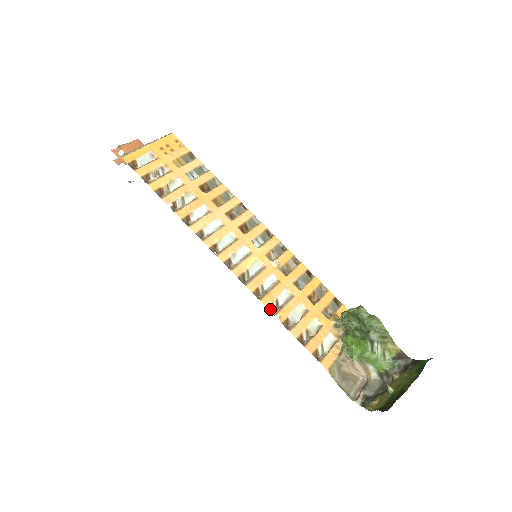
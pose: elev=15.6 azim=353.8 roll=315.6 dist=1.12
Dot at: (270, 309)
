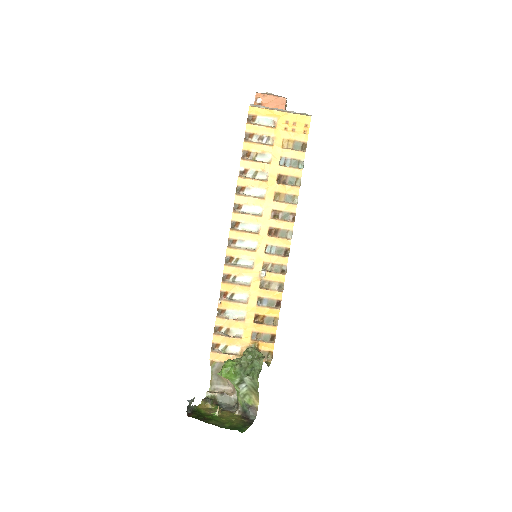
Dot at: (222, 293)
